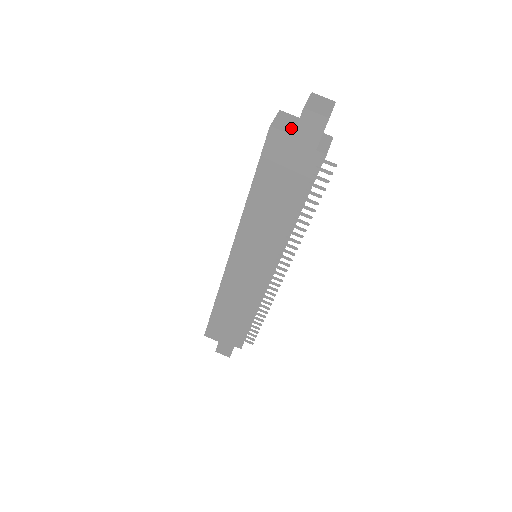
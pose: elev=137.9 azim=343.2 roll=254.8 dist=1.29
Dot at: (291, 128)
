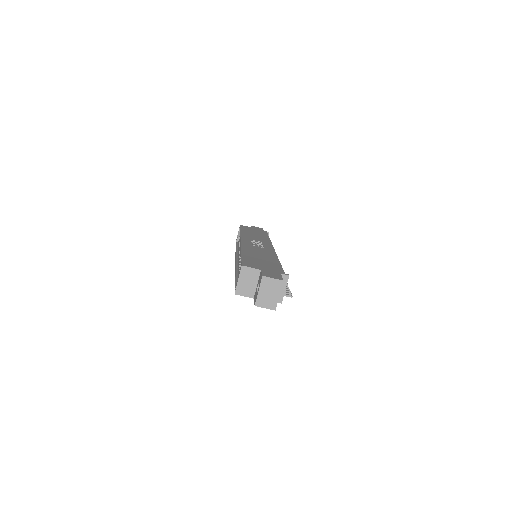
Dot at: (252, 289)
